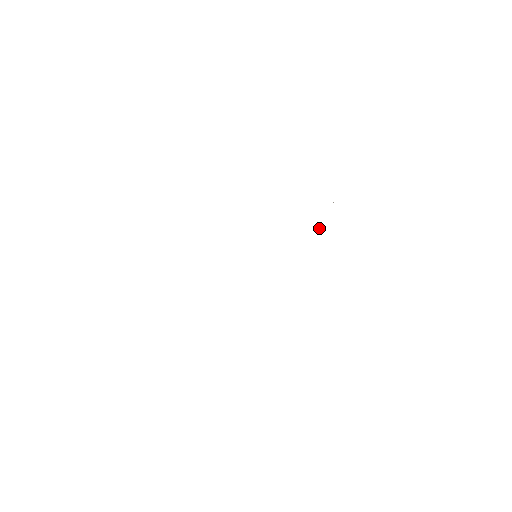
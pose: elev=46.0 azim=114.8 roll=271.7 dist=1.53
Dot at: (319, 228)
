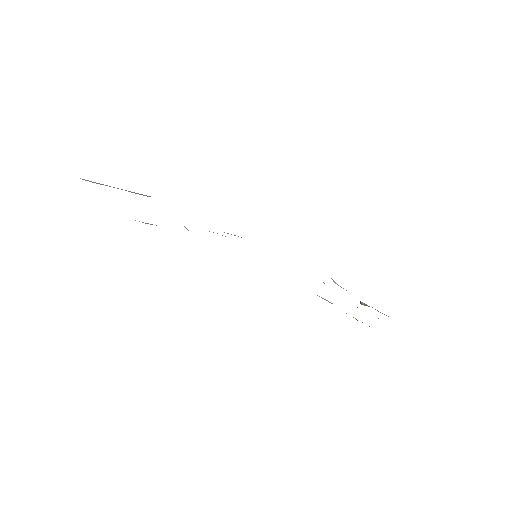
Dot at: occluded
